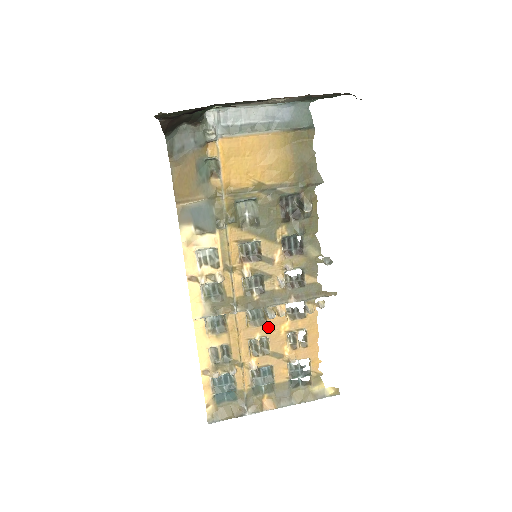
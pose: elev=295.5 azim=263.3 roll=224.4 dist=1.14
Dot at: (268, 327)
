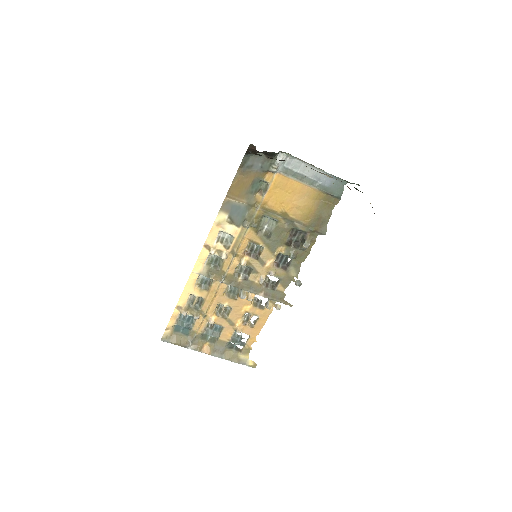
Dot at: (236, 302)
